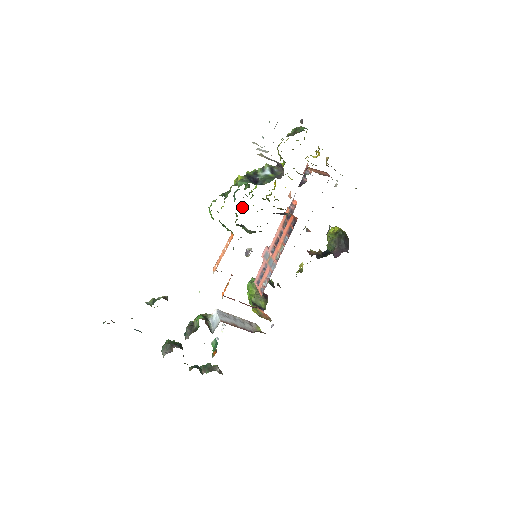
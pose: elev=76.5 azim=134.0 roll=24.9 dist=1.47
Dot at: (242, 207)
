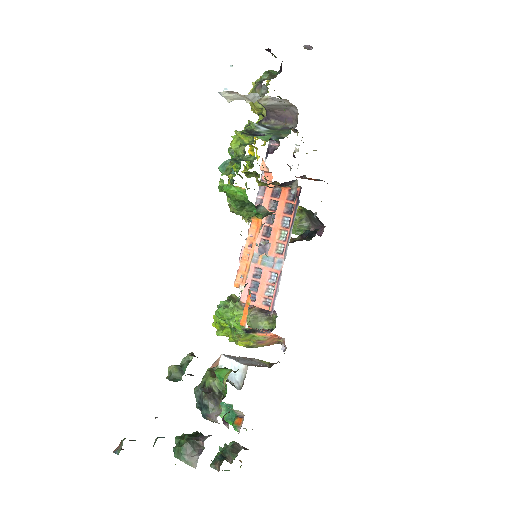
Dot at: occluded
